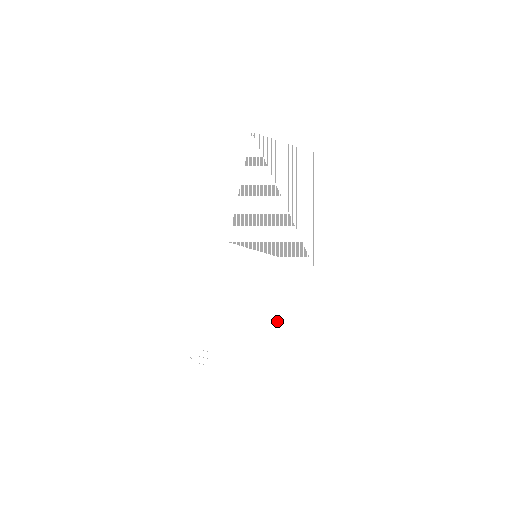
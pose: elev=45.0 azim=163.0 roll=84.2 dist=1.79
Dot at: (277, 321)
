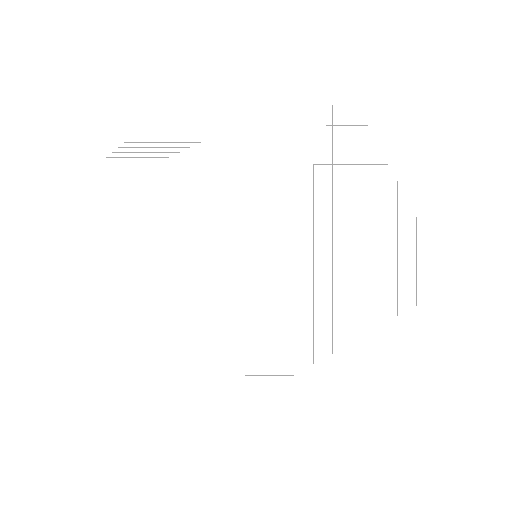
Dot at: (179, 192)
